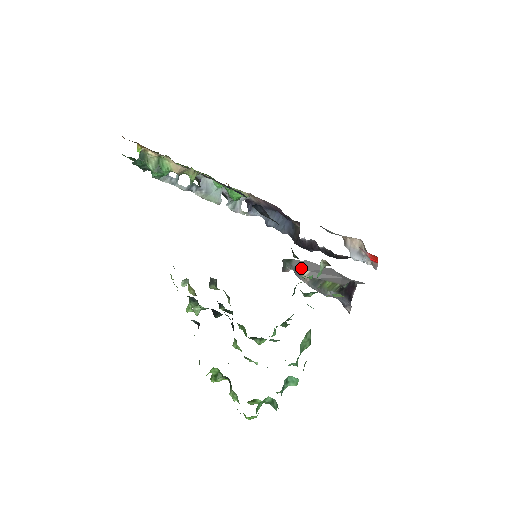
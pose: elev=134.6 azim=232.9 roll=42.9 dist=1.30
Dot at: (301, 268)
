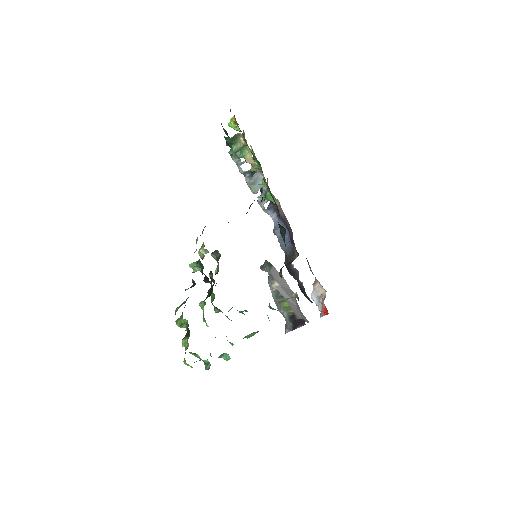
Dot at: (275, 278)
